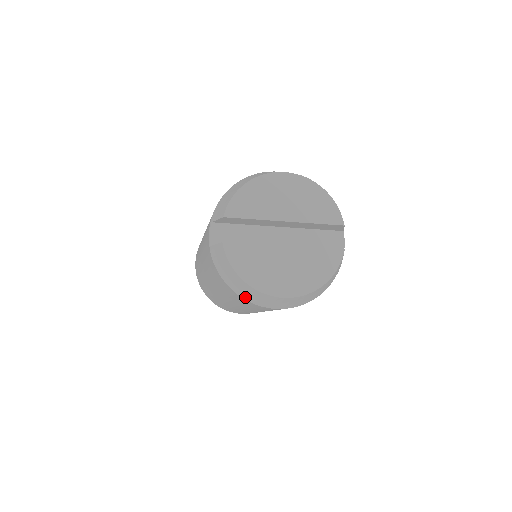
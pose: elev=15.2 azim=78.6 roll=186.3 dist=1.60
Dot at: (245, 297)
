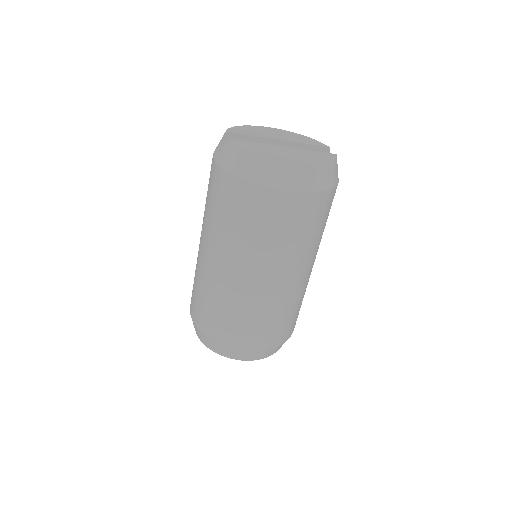
Dot at: (256, 179)
